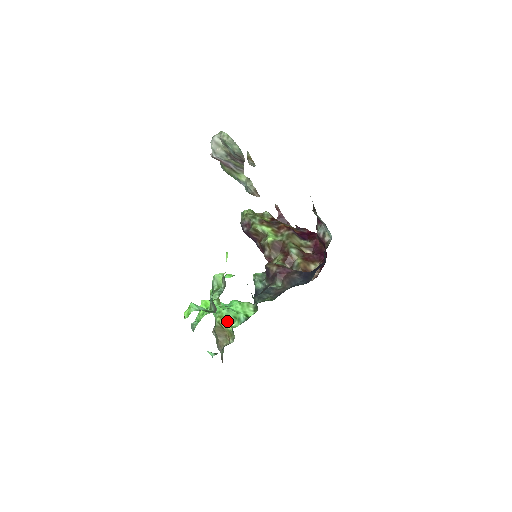
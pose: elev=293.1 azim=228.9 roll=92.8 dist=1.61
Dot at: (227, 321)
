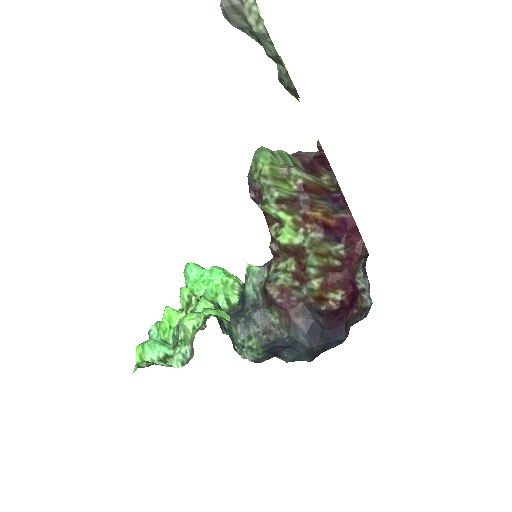
Dot at: occluded
